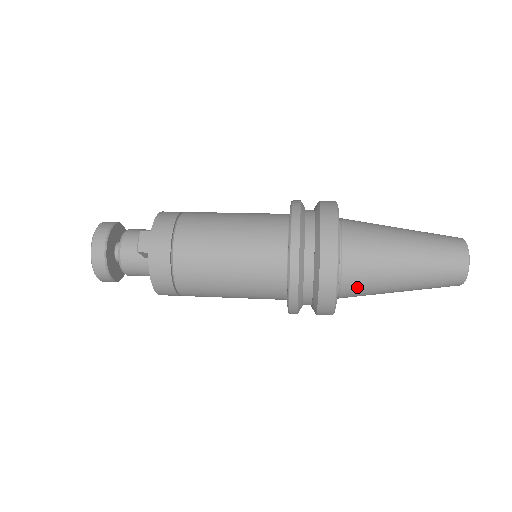
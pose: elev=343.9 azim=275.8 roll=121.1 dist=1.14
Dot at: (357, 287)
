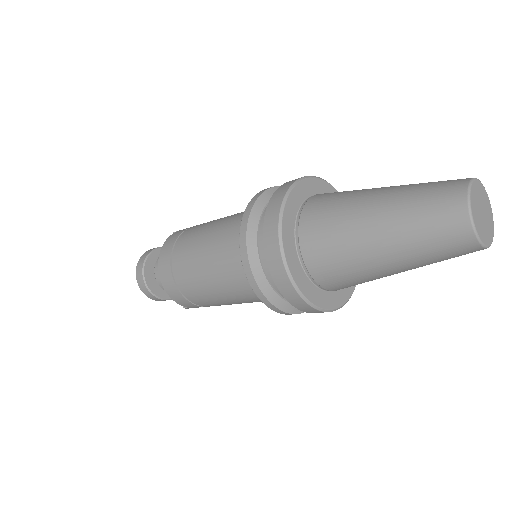
Dot at: (318, 215)
